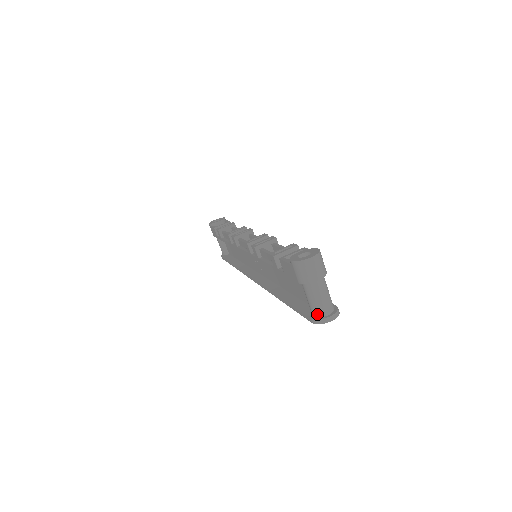
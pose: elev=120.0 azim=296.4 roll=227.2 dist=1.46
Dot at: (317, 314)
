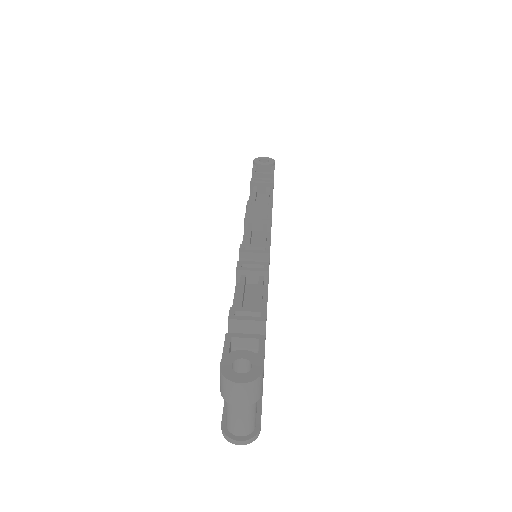
Dot at: (228, 427)
